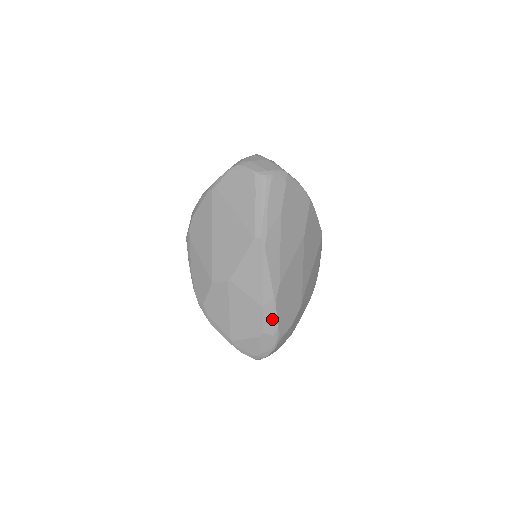
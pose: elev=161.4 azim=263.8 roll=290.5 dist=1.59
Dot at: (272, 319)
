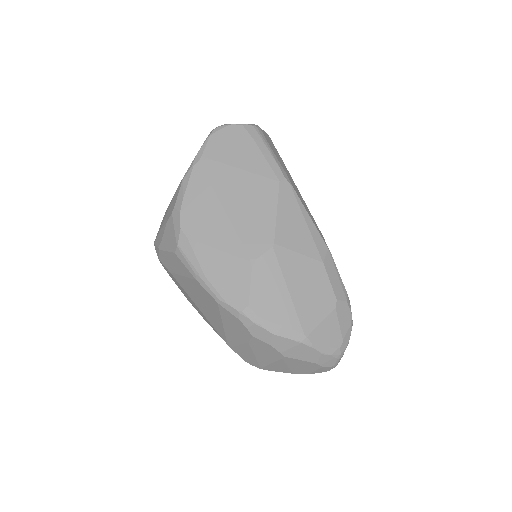
Dot at: (337, 277)
